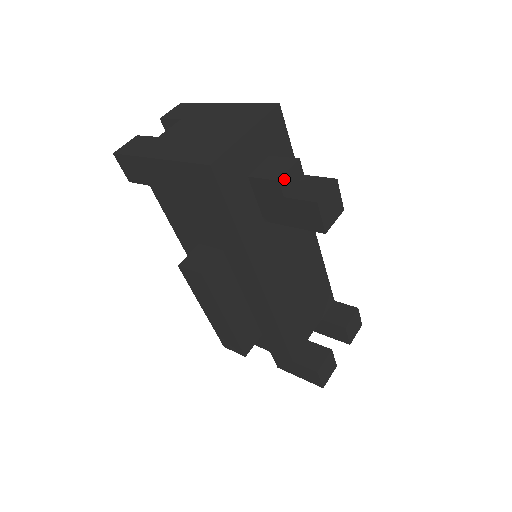
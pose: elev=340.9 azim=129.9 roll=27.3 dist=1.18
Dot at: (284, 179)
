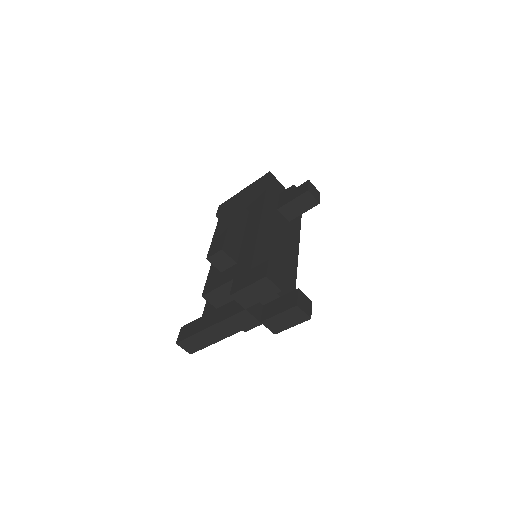
Dot at: occluded
